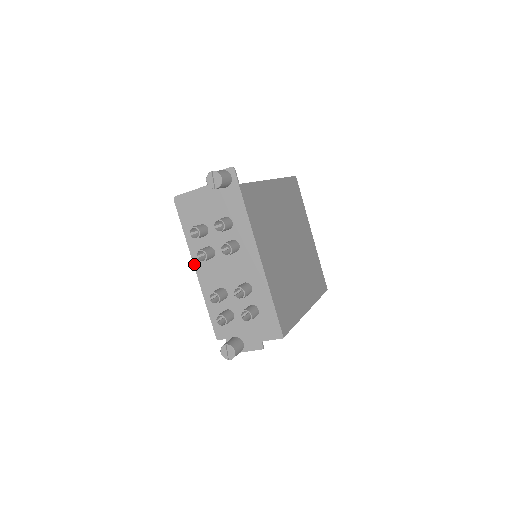
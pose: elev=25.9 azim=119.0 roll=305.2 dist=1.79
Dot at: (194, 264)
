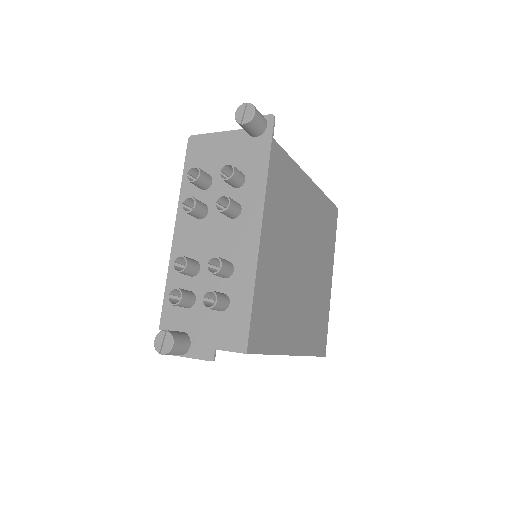
Dot at: (176, 221)
